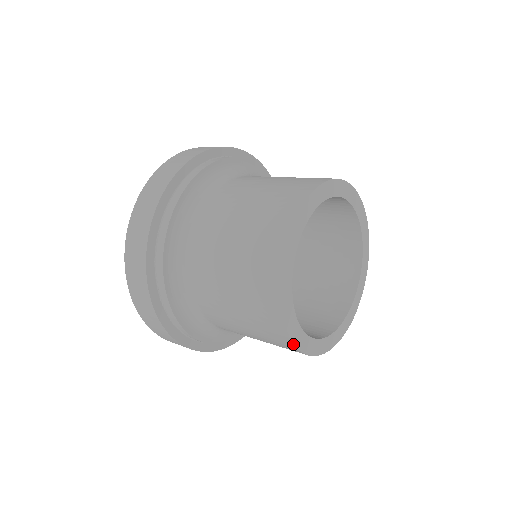
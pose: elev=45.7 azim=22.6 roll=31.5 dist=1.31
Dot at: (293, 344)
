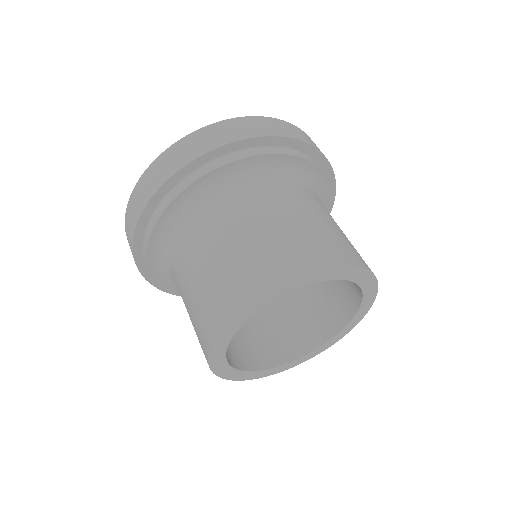
Dot at: (271, 374)
